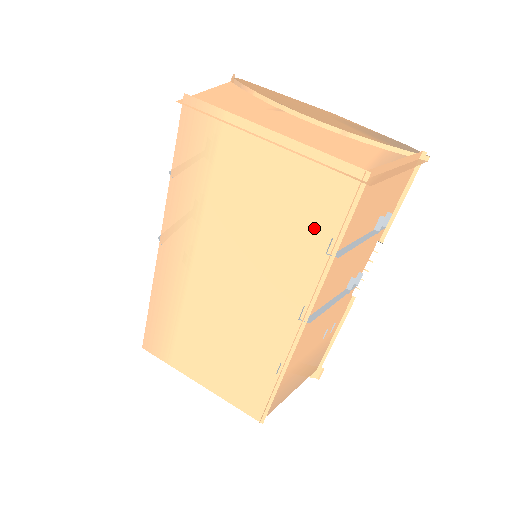
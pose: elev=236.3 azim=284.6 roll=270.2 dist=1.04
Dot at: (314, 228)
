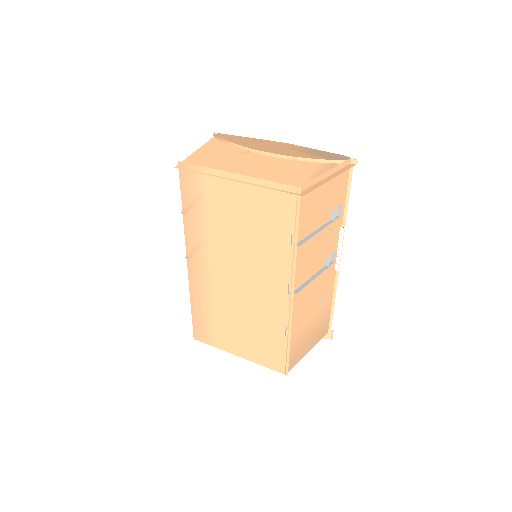
Dot at: (279, 230)
